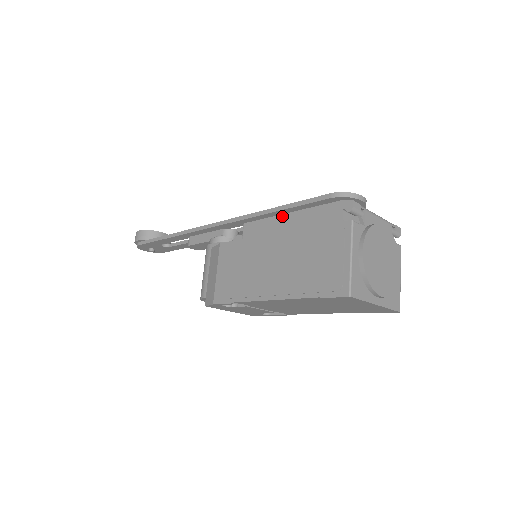
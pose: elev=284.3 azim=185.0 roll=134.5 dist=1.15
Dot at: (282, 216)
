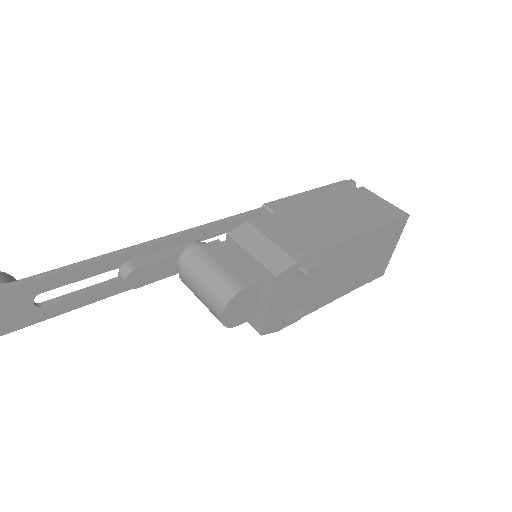
Dot at: (304, 193)
